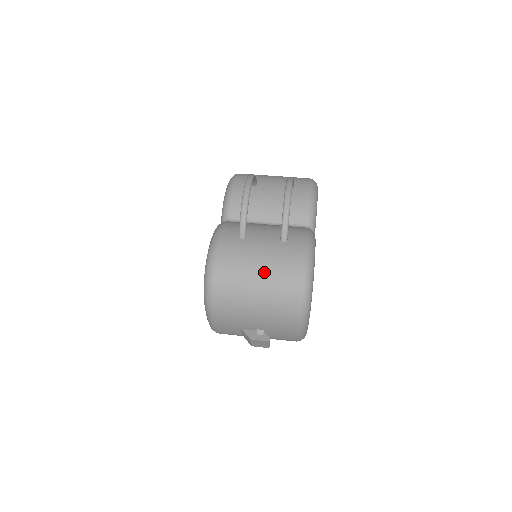
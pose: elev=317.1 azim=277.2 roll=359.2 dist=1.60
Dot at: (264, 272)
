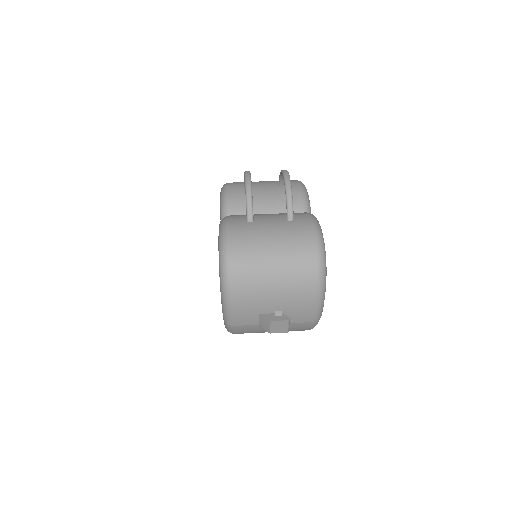
Dot at: (278, 246)
